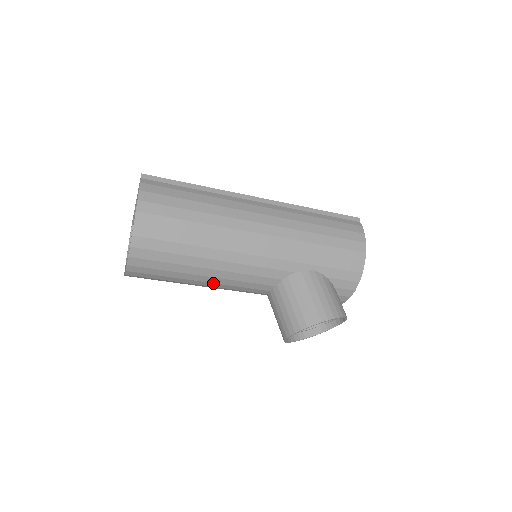
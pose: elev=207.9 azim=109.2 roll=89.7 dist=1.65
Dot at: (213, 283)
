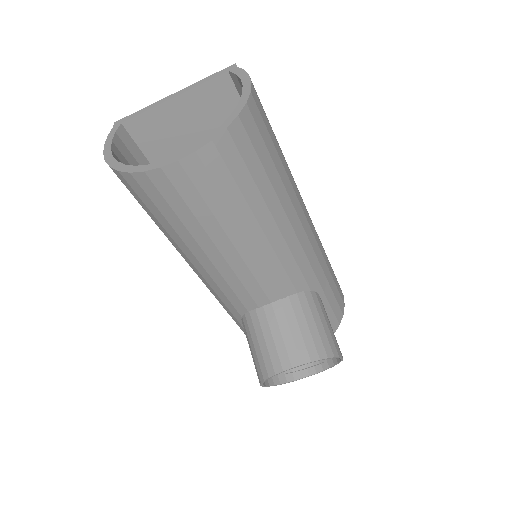
Dot at: (239, 255)
